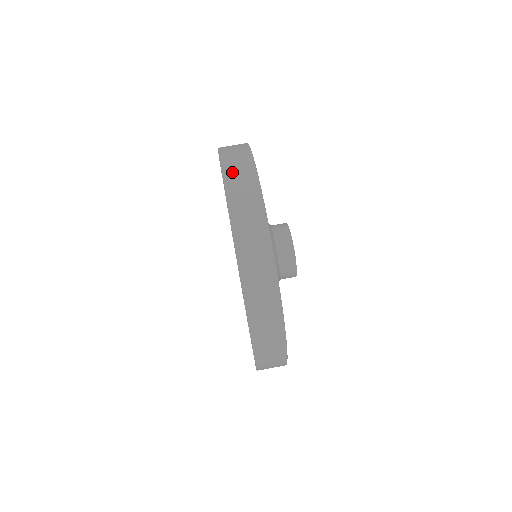
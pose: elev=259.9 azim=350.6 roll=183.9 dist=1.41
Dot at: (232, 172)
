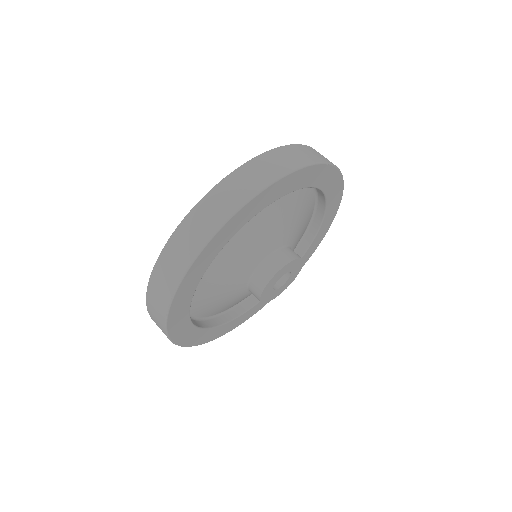
Dot at: (190, 225)
